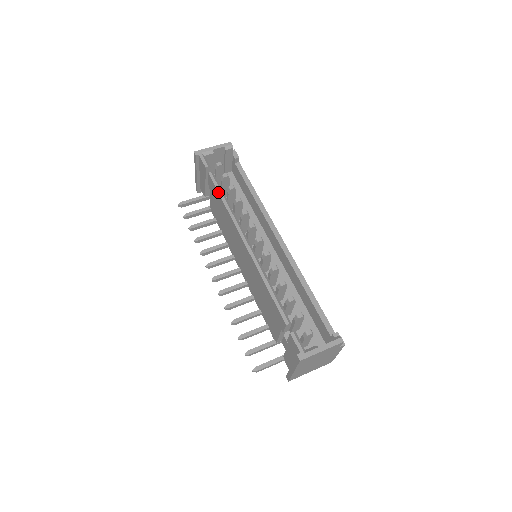
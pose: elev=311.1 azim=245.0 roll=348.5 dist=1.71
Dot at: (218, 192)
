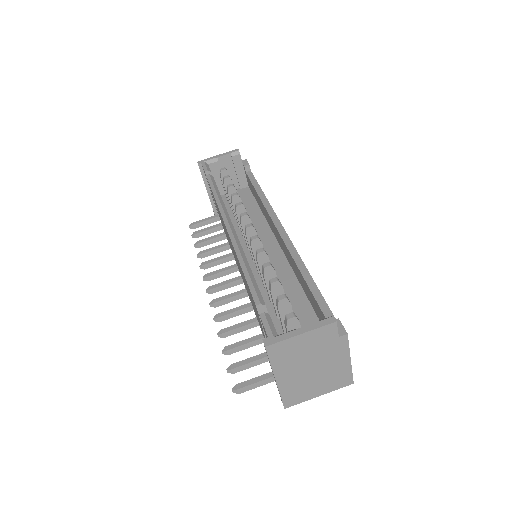
Dot at: (211, 189)
